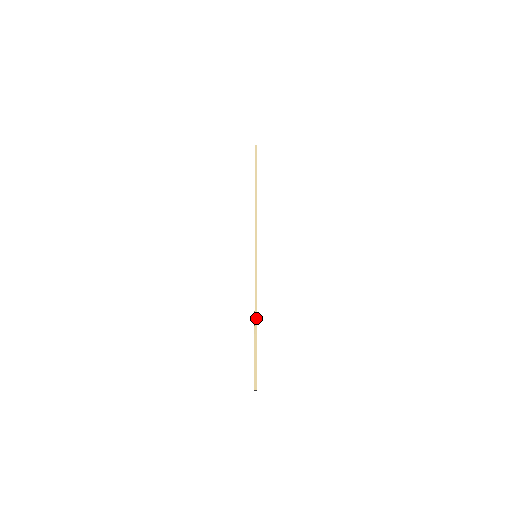
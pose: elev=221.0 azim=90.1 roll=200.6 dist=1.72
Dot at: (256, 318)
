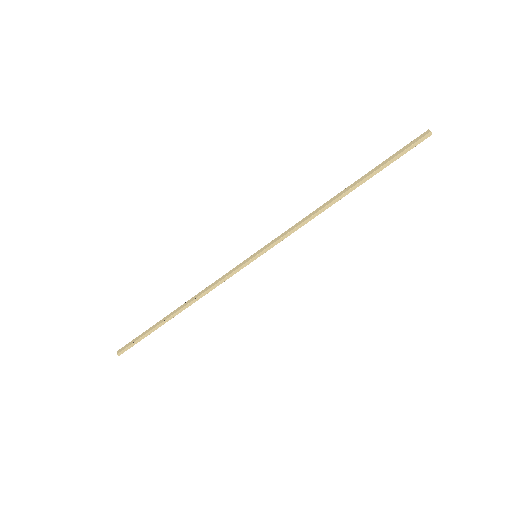
Dot at: (185, 308)
